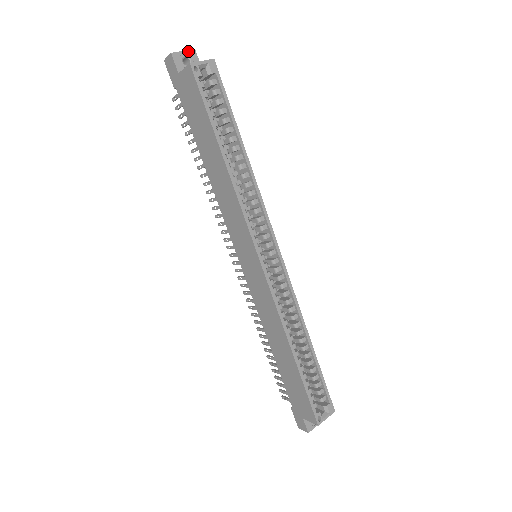
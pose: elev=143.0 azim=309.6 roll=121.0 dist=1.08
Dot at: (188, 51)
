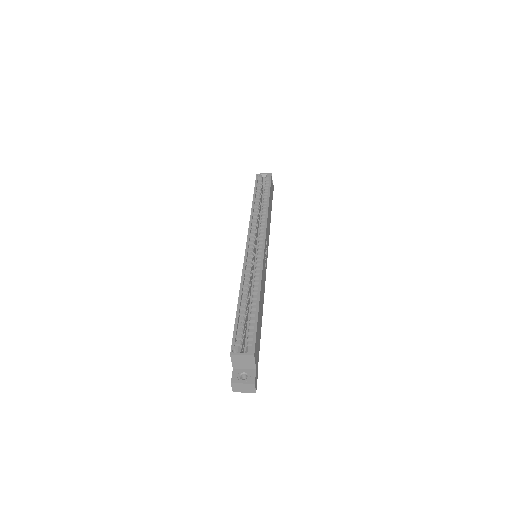
Dot at: occluded
